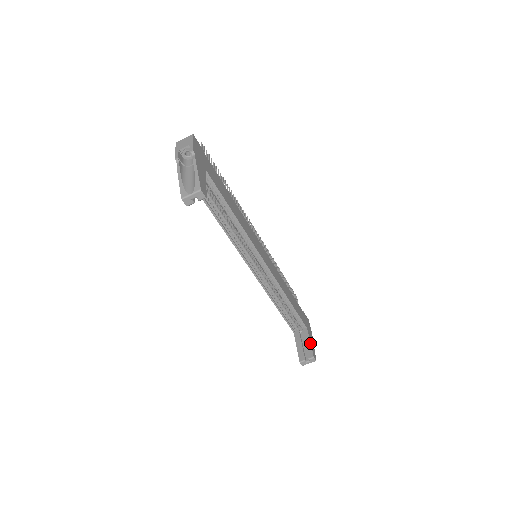
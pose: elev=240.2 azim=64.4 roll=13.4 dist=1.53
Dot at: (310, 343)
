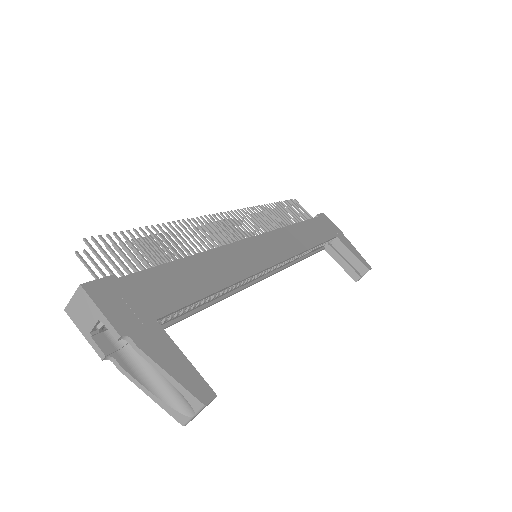
Dot at: (353, 255)
